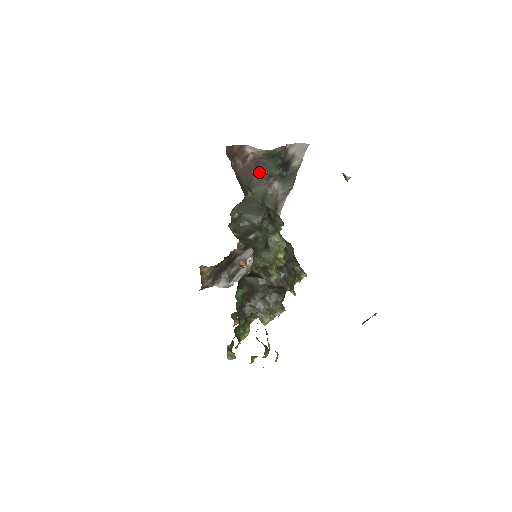
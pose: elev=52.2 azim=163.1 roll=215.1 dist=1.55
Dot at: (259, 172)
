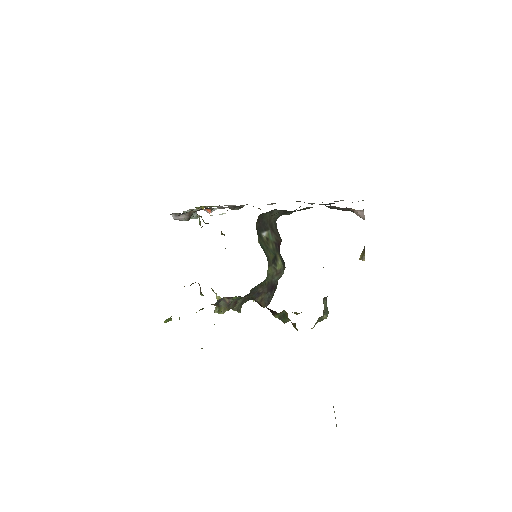
Dot at: occluded
